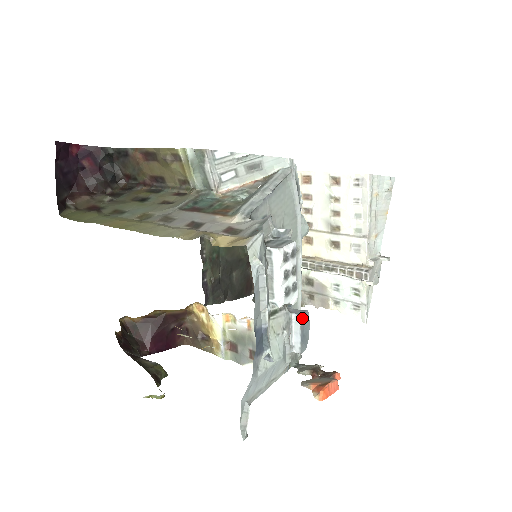
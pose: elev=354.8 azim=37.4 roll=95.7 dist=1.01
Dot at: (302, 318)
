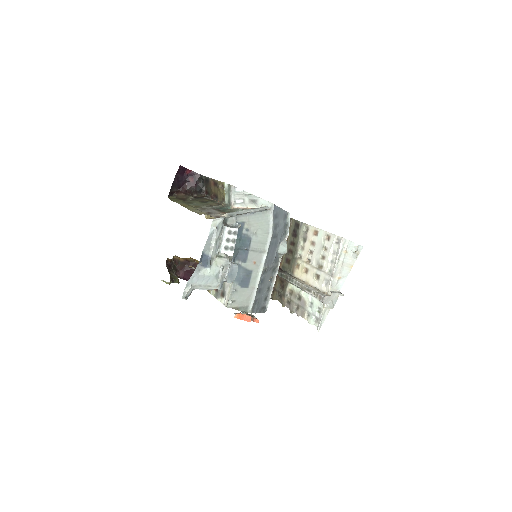
Dot at: (232, 265)
